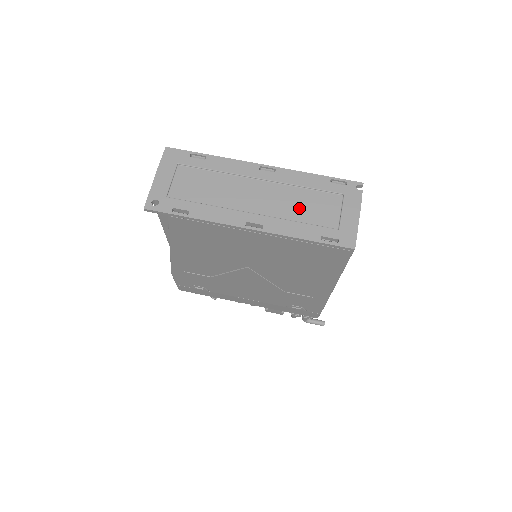
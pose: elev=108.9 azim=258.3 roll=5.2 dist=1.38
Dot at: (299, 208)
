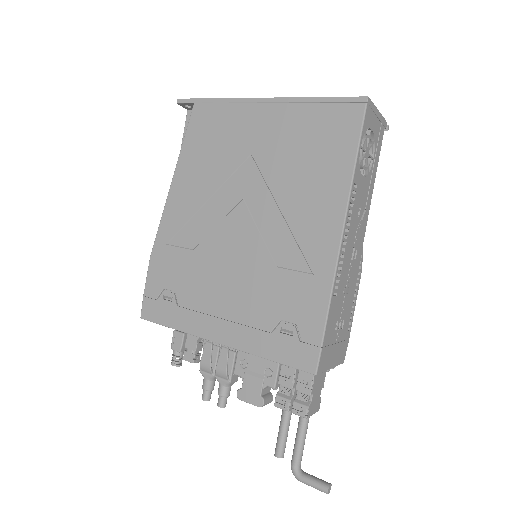
Dot at: occluded
